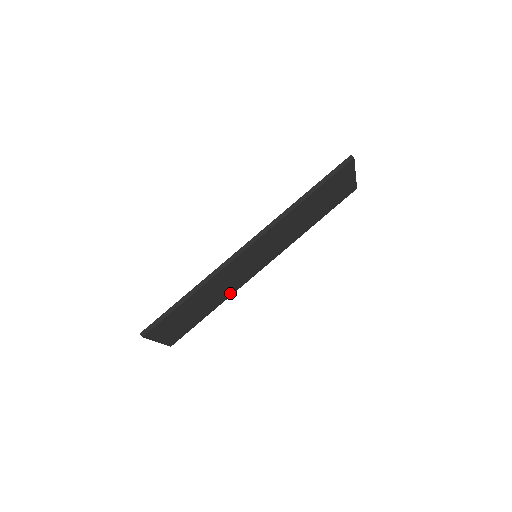
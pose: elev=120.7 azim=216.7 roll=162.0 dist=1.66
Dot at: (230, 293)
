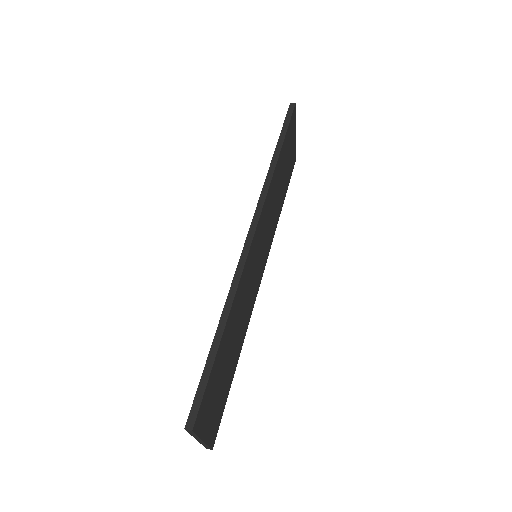
Dot at: (245, 327)
